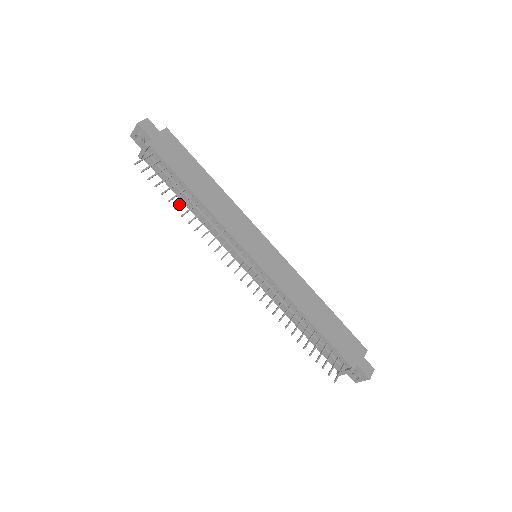
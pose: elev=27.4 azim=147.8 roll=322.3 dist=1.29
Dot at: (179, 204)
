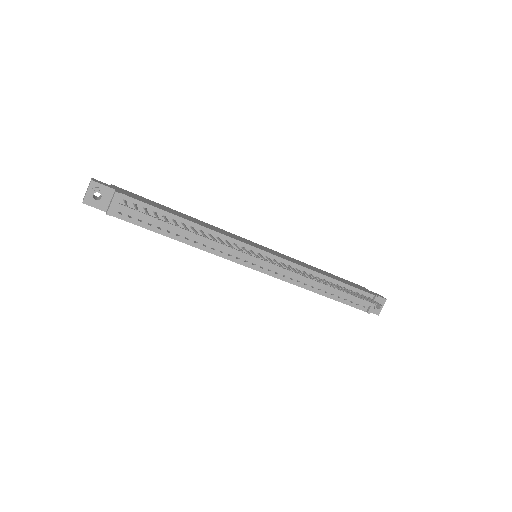
Dot at: (185, 227)
